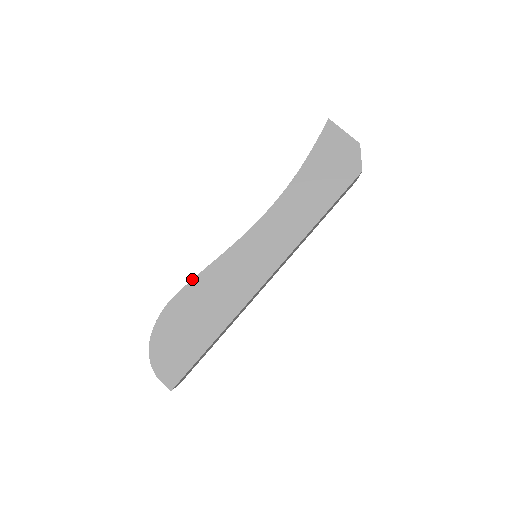
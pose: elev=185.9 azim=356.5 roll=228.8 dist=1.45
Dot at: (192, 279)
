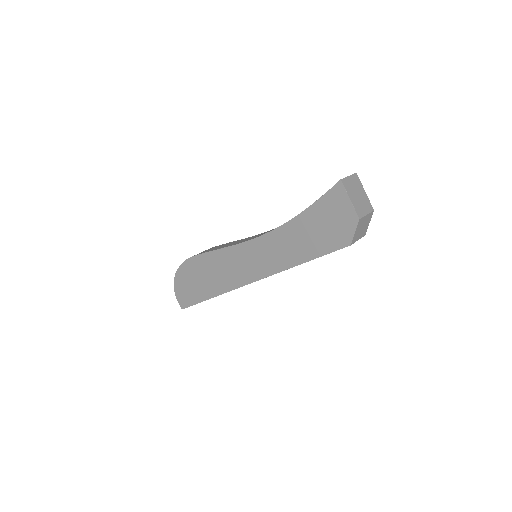
Dot at: (205, 252)
